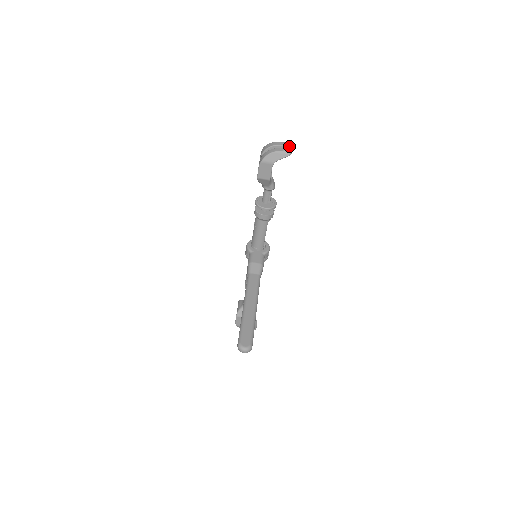
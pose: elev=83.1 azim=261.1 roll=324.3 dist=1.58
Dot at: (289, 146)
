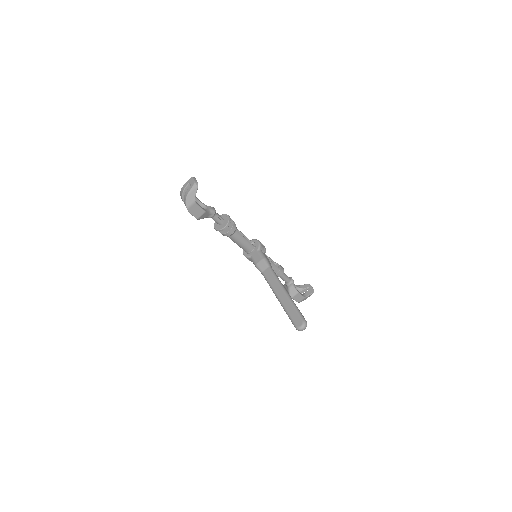
Dot at: (192, 181)
